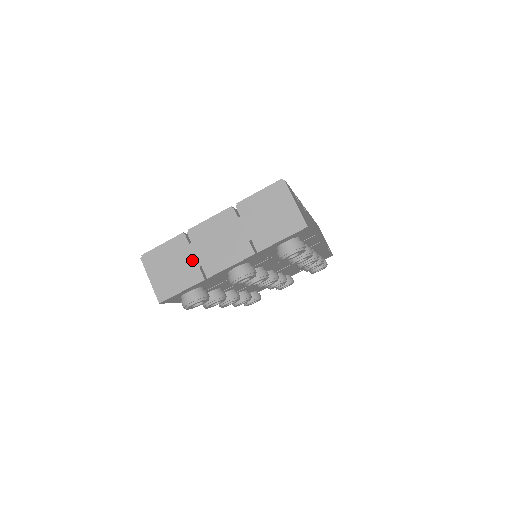
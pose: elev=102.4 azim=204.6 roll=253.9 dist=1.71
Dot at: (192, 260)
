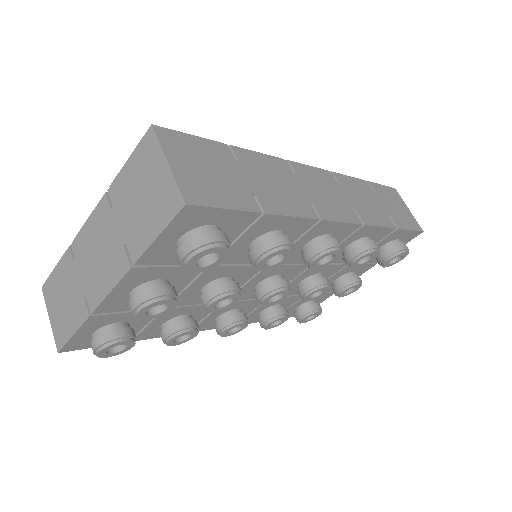
Dot at: (77, 286)
